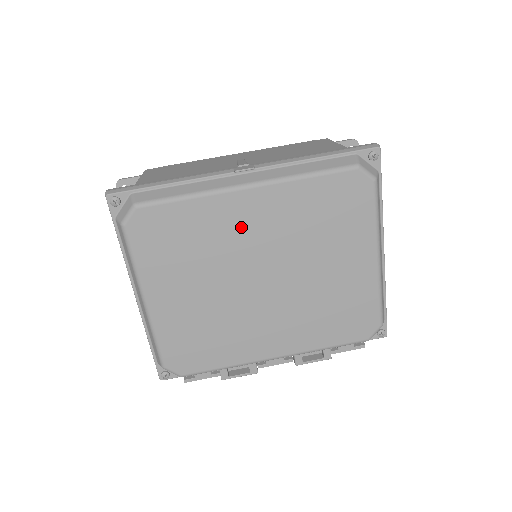
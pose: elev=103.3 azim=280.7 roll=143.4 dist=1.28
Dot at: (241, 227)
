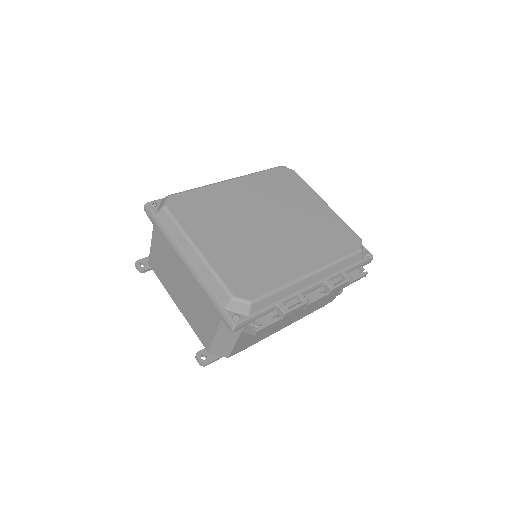
Dot at: (237, 198)
